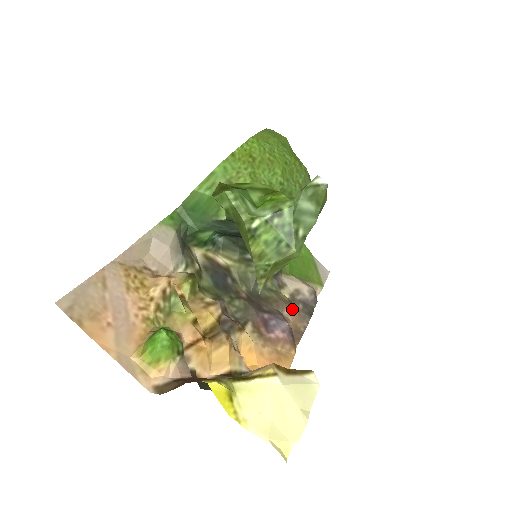
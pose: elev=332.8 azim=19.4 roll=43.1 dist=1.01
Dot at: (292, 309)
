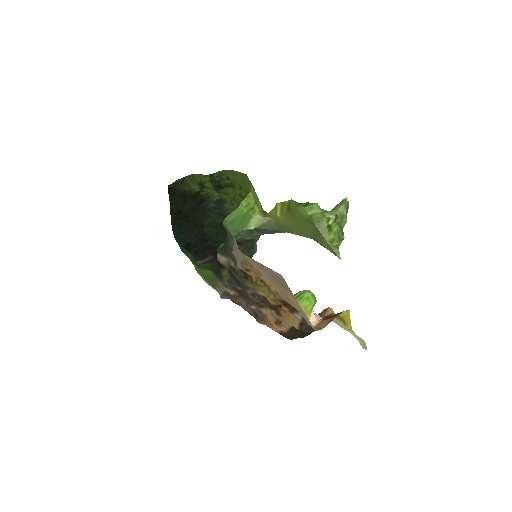
Dot at: (242, 300)
